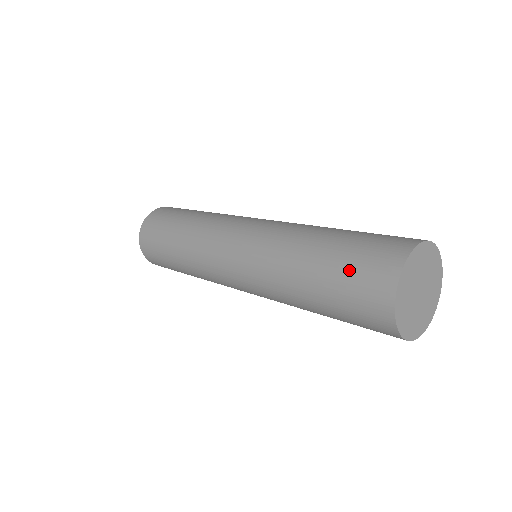
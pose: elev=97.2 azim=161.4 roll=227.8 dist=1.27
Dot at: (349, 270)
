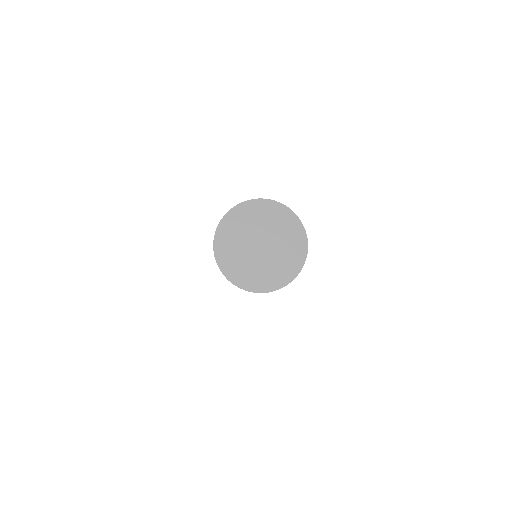
Dot at: occluded
